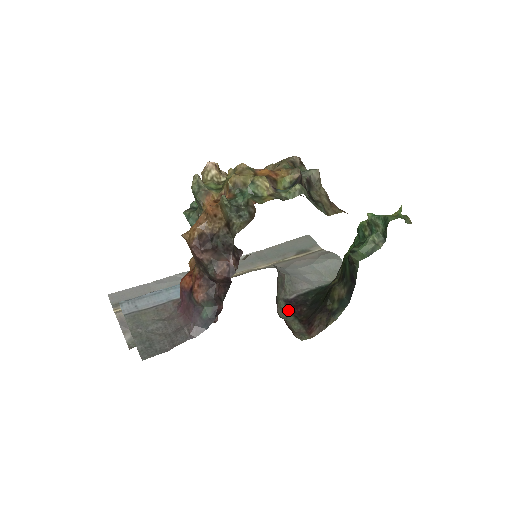
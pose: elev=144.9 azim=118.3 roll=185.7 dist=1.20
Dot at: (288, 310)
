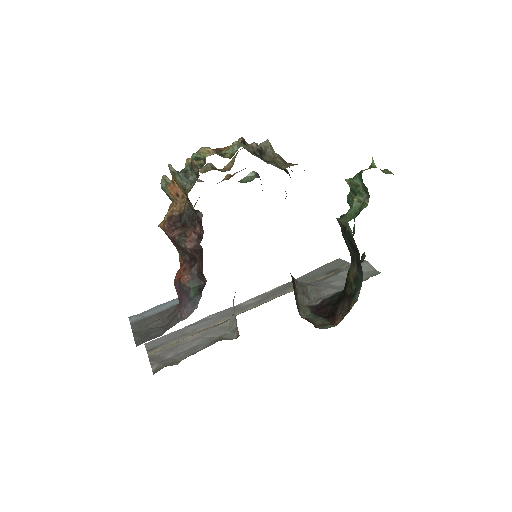
Dot at: (313, 313)
